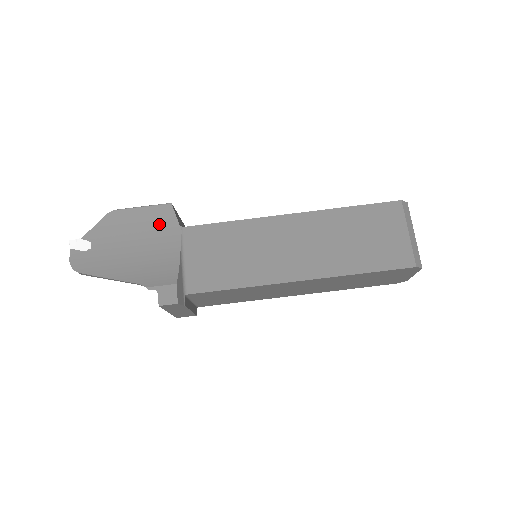
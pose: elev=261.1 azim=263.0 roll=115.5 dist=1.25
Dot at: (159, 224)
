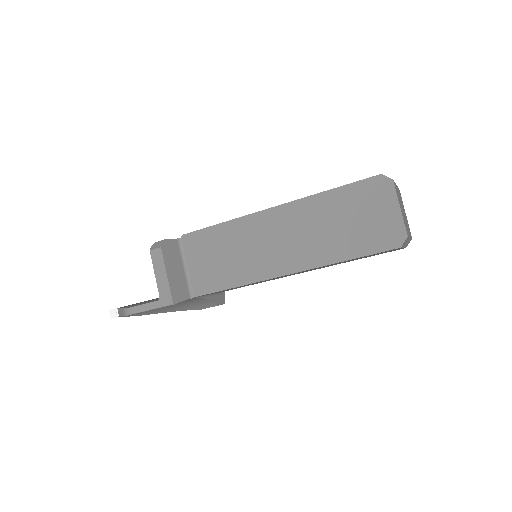
Dot at: occluded
